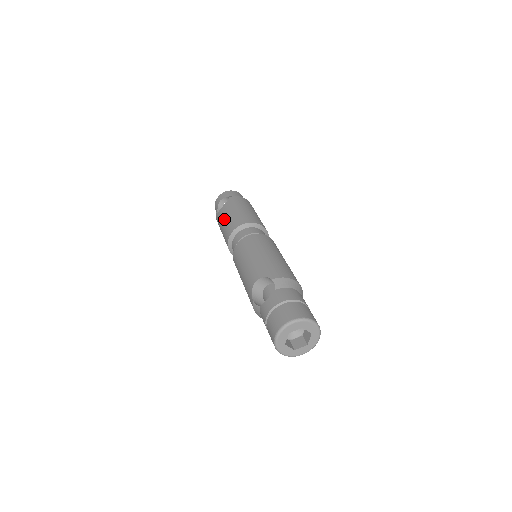
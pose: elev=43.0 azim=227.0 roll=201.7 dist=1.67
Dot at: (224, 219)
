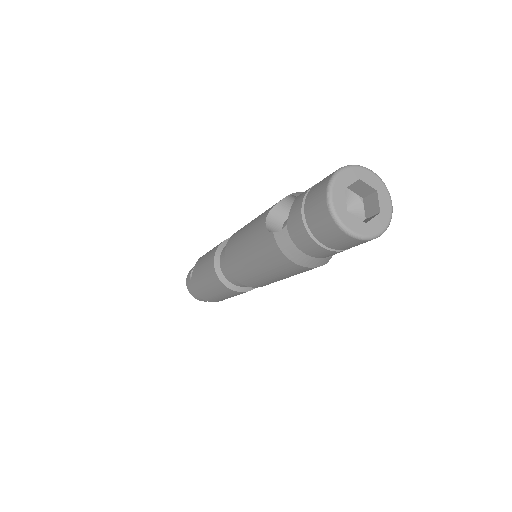
Dot at: (201, 263)
